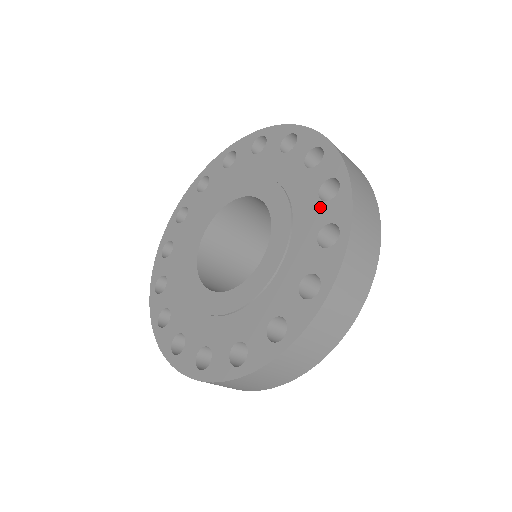
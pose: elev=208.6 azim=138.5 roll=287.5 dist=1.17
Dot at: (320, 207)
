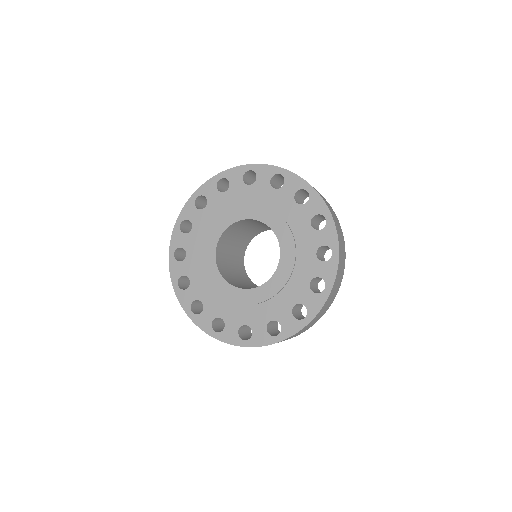
Dot at: (316, 263)
